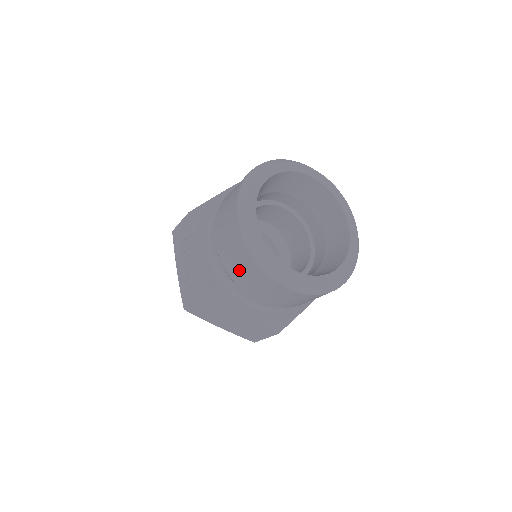
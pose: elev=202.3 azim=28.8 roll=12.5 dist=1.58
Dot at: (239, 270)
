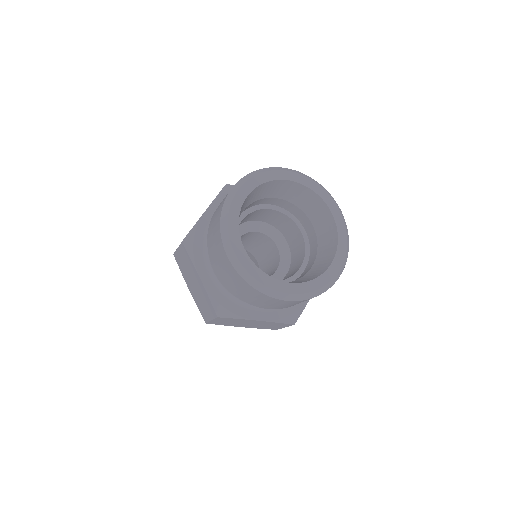
Dot at: (212, 229)
